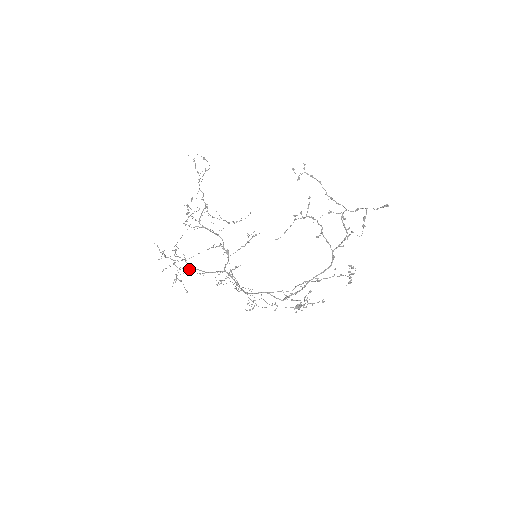
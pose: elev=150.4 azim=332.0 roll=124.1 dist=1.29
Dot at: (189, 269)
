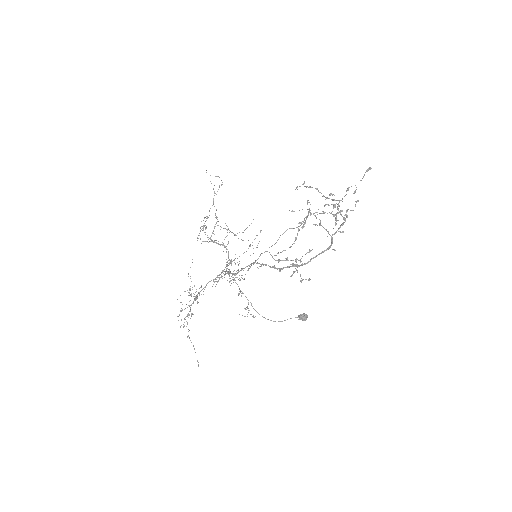
Dot at: (197, 301)
